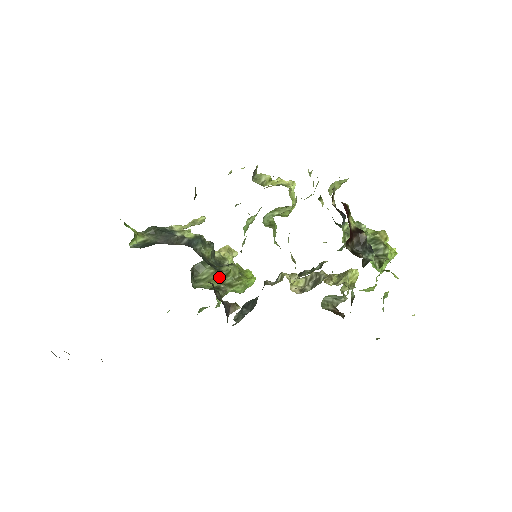
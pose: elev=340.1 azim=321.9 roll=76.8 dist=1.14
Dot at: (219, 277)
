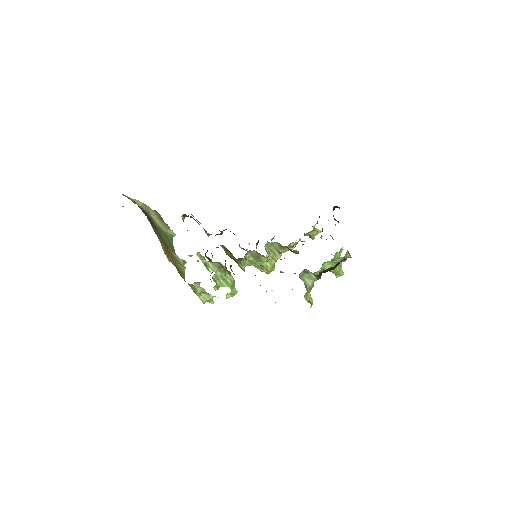
Dot at: occluded
